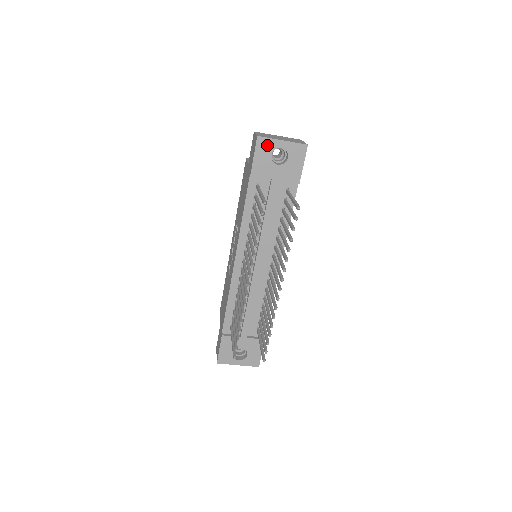
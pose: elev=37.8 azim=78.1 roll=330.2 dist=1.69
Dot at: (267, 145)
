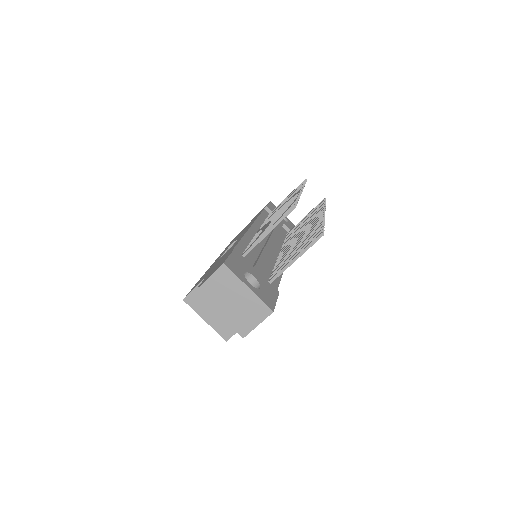
Dot at: occluded
